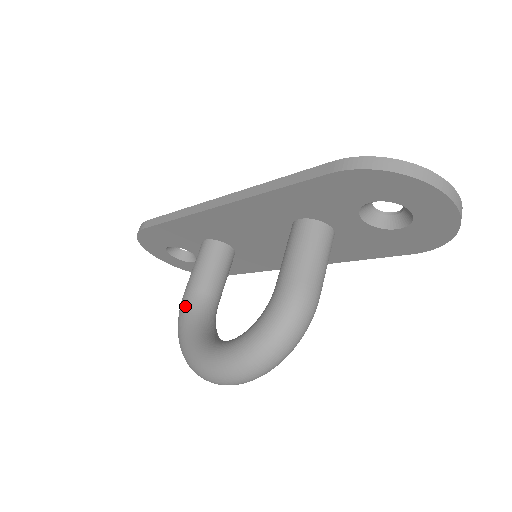
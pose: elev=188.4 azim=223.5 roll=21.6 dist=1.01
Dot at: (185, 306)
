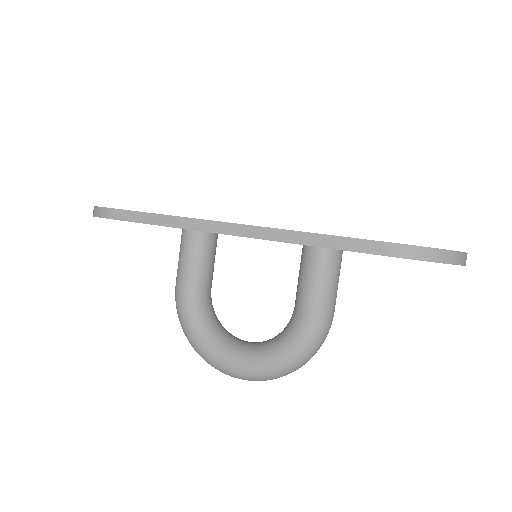
Dot at: (187, 305)
